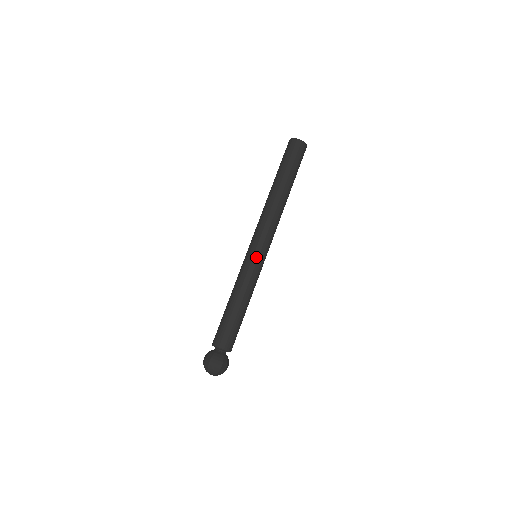
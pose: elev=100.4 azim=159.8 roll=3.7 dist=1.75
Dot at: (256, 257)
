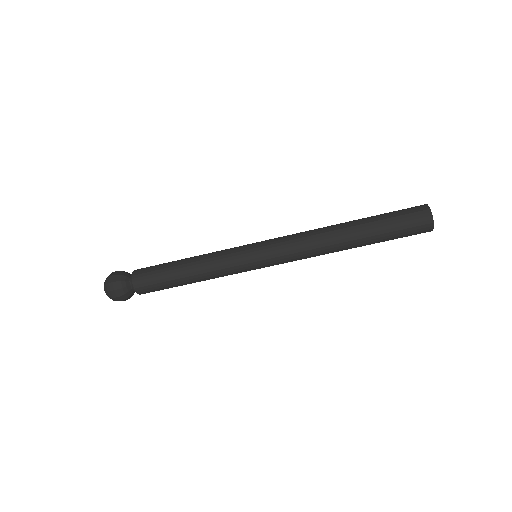
Dot at: (250, 253)
